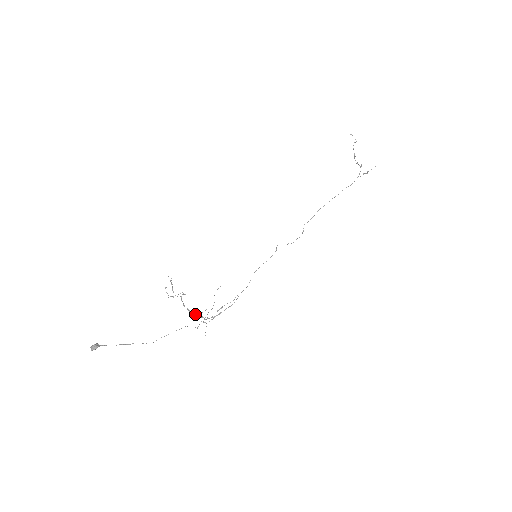
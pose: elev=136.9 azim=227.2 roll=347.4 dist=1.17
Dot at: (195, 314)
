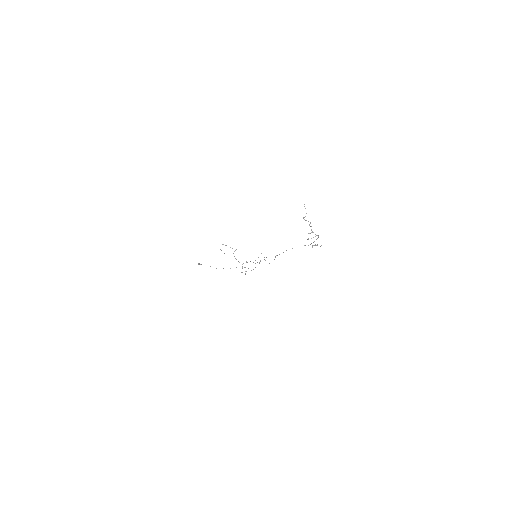
Dot at: occluded
